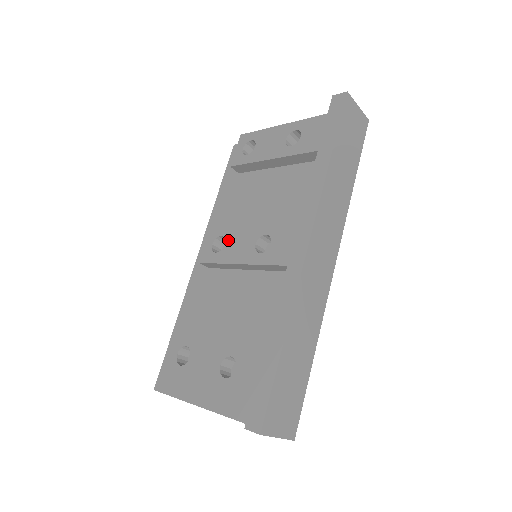
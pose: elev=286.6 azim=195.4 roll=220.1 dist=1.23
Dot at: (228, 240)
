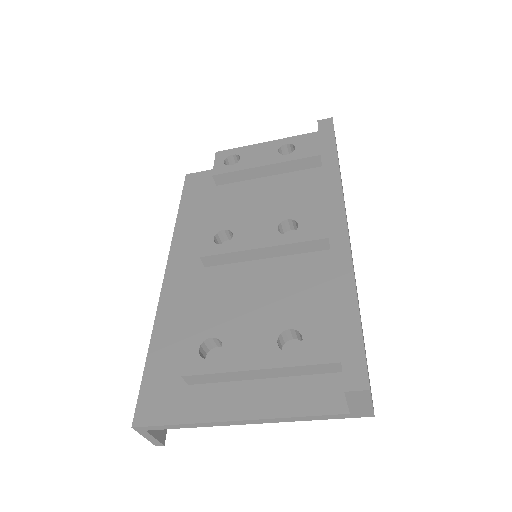
Dot at: (237, 231)
